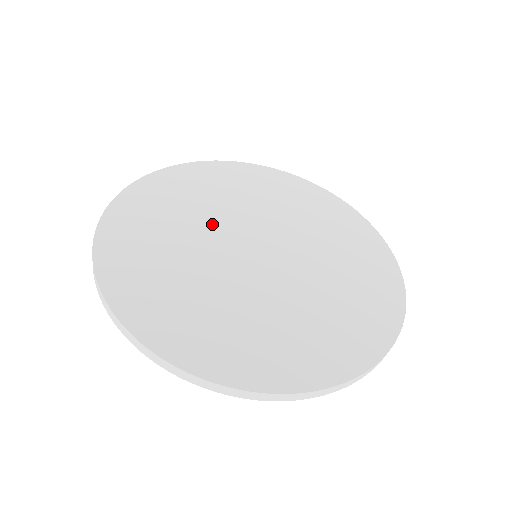
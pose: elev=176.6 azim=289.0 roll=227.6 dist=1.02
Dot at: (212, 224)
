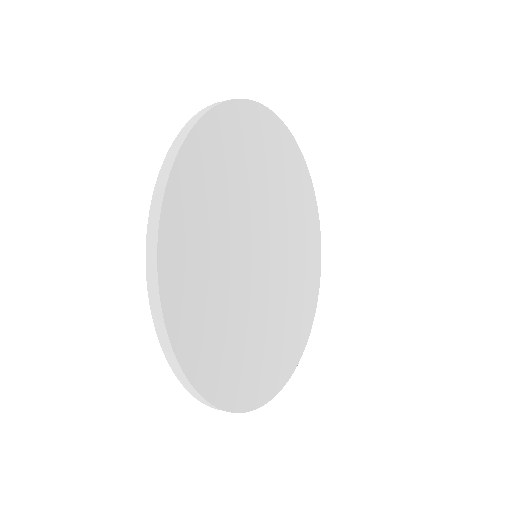
Dot at: (237, 231)
